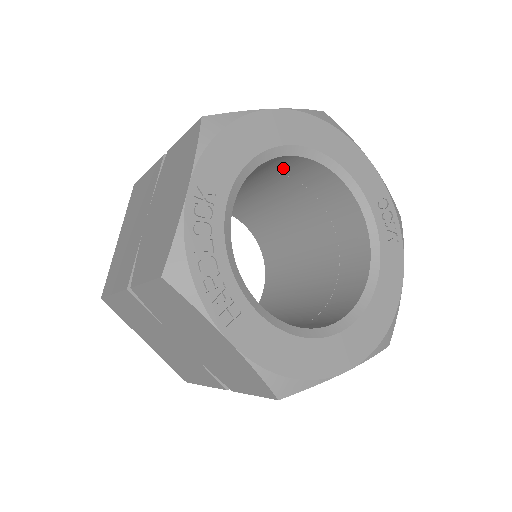
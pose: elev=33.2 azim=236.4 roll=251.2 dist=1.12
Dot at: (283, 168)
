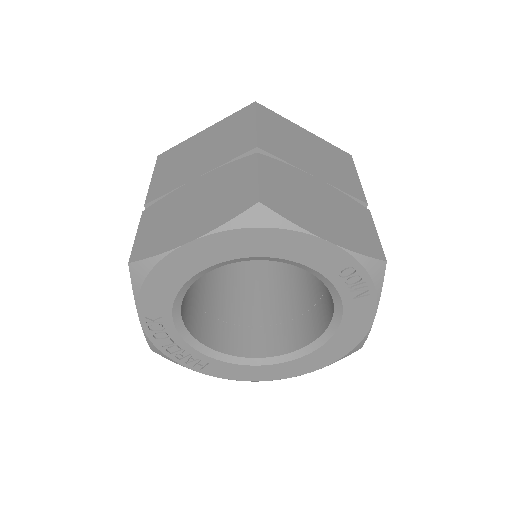
Dot at: occluded
